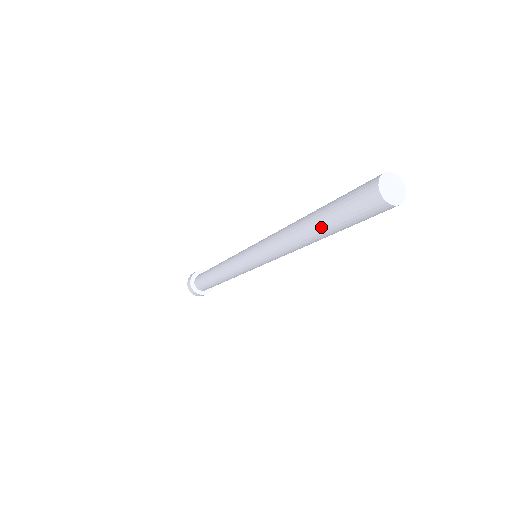
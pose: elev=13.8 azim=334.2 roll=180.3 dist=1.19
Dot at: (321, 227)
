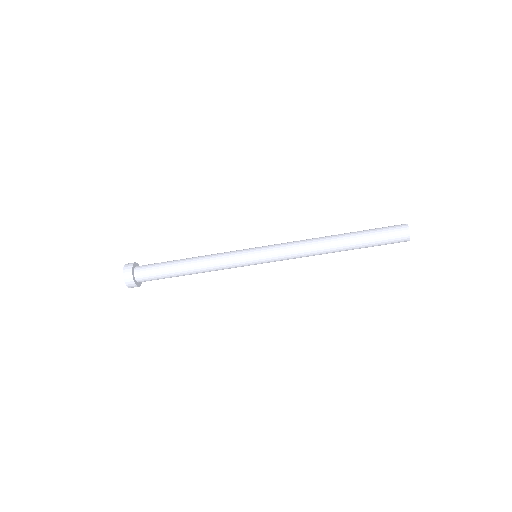
Dot at: (356, 242)
